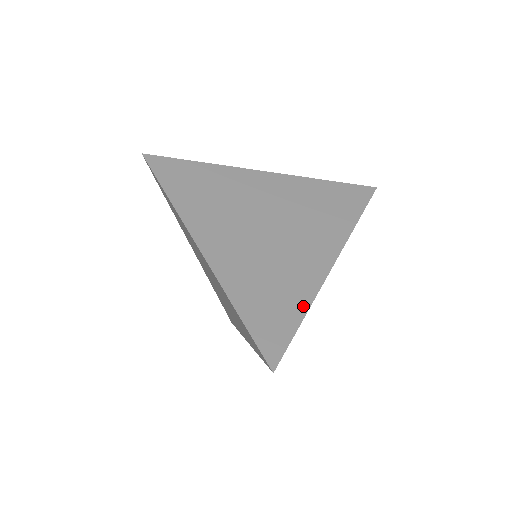
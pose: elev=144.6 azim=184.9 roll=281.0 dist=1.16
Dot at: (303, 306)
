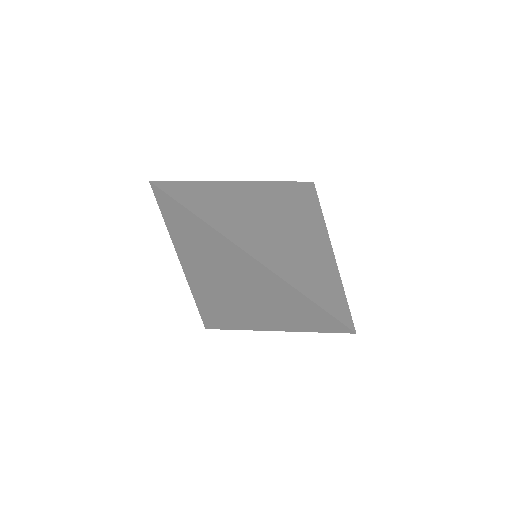
Dot at: (338, 281)
